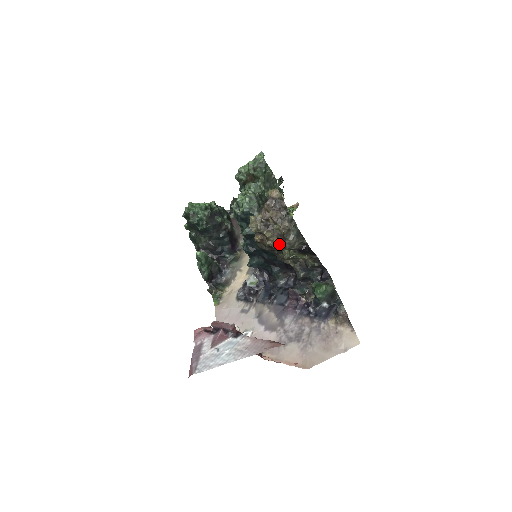
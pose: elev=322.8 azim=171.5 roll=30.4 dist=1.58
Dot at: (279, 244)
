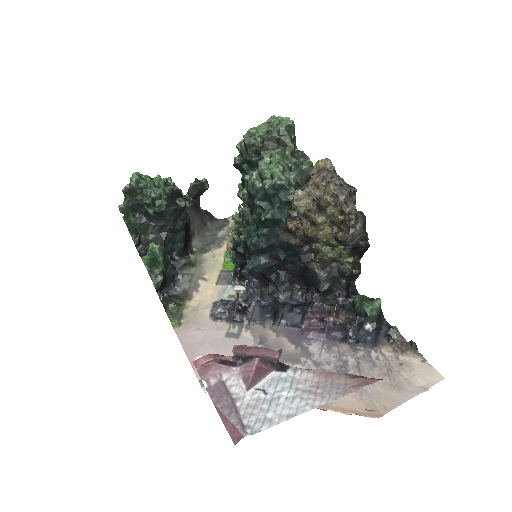
Dot at: (336, 234)
